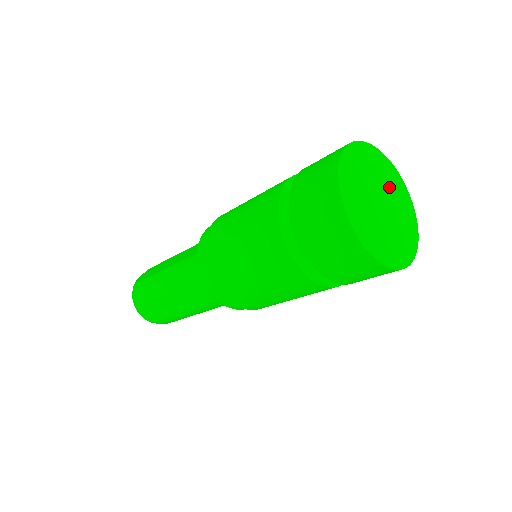
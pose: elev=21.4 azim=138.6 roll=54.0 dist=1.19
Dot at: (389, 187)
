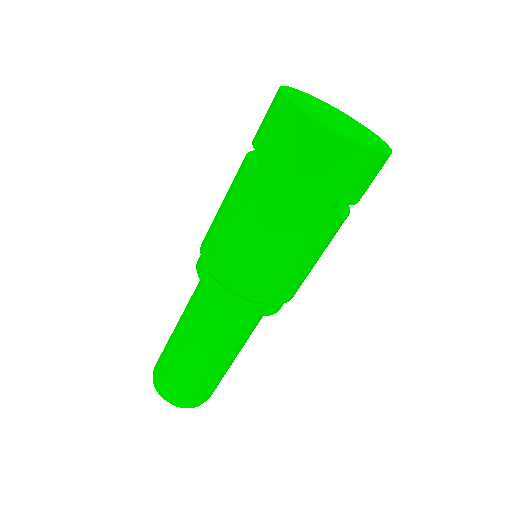
Dot at: (341, 116)
